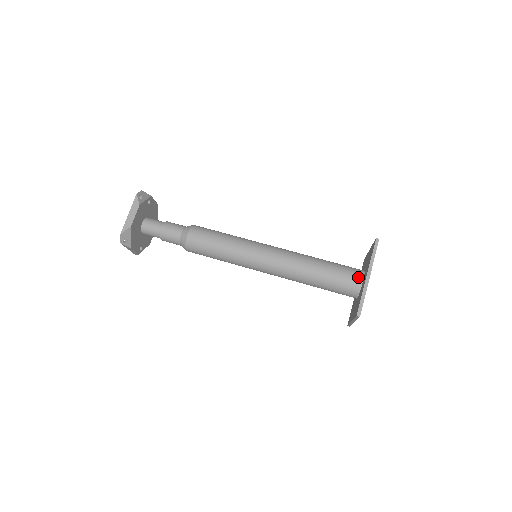
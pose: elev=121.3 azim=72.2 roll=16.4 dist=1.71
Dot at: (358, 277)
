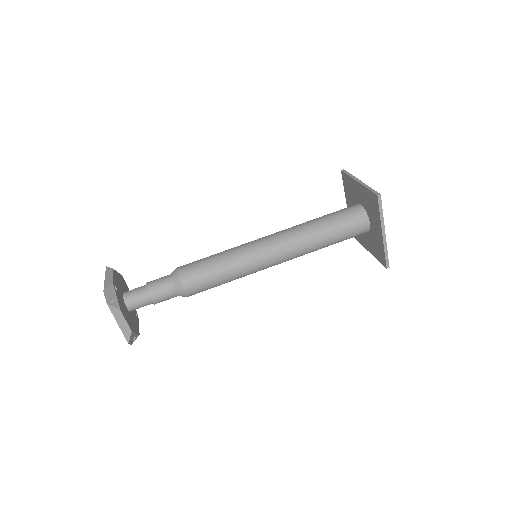
Dot at: (364, 222)
